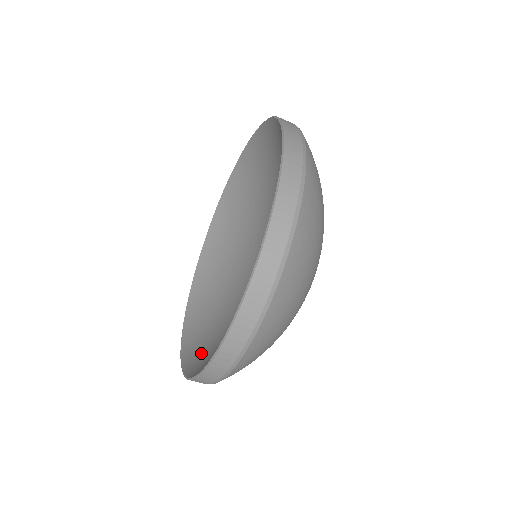
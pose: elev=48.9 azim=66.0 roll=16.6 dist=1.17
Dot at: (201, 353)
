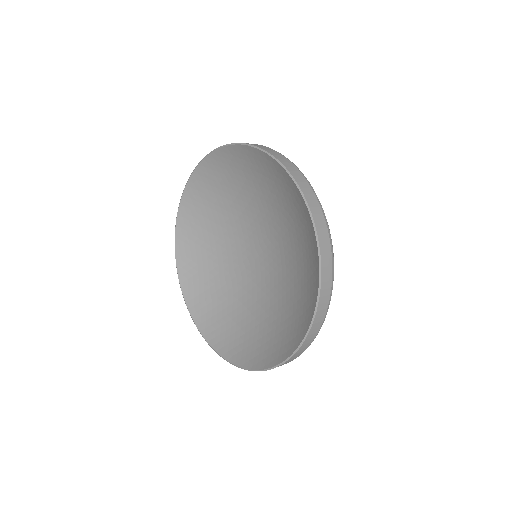
Dot at: (191, 257)
